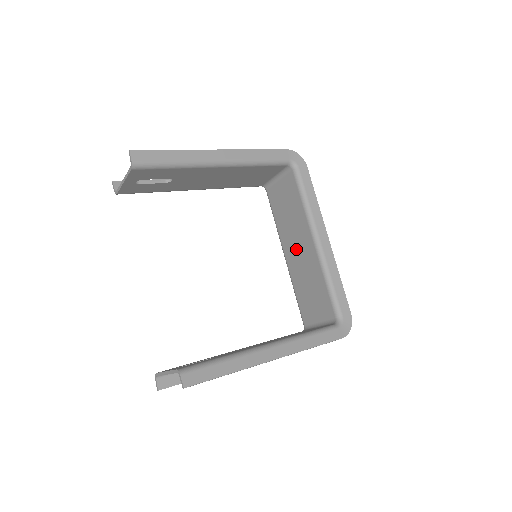
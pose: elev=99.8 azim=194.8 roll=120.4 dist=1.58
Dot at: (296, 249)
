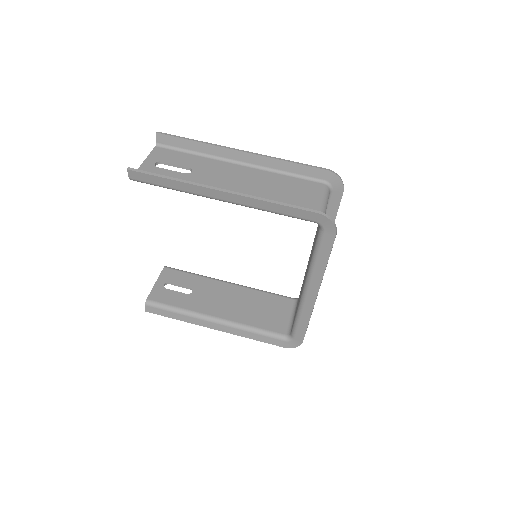
Dot at: occluded
